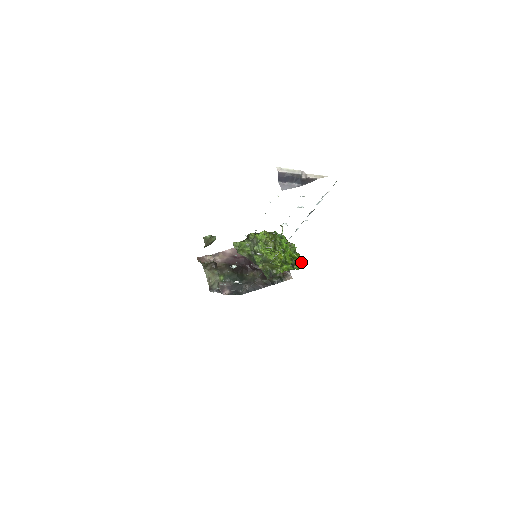
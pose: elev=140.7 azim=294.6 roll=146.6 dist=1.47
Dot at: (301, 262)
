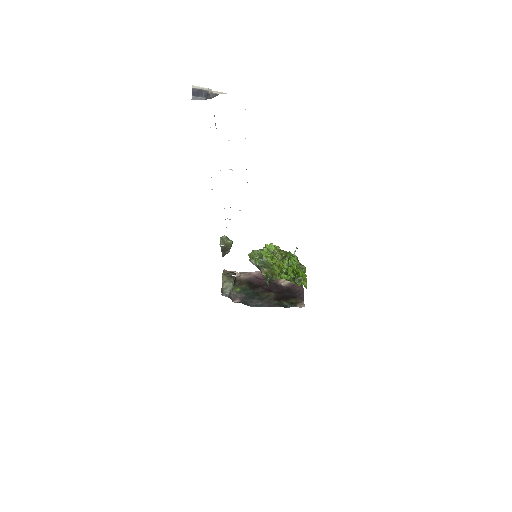
Dot at: (306, 281)
